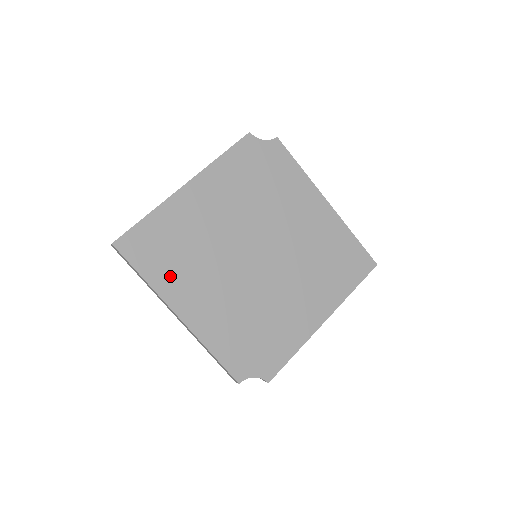
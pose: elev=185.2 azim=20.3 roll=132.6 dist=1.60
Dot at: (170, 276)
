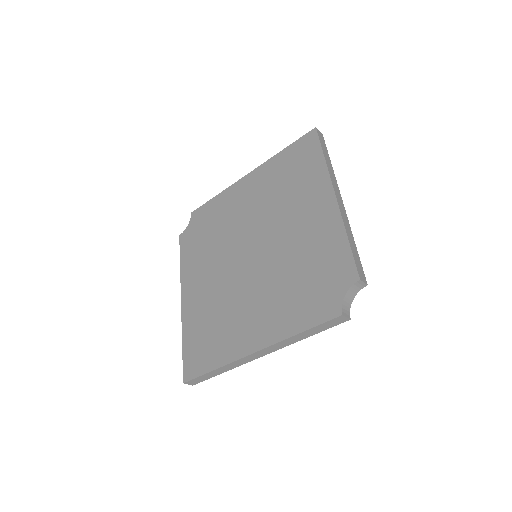
Dot at: (225, 344)
